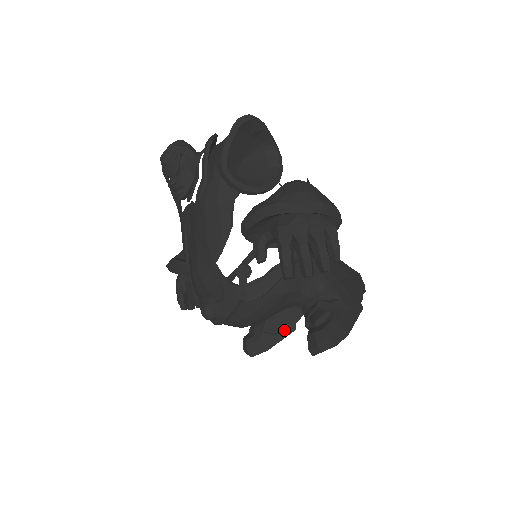
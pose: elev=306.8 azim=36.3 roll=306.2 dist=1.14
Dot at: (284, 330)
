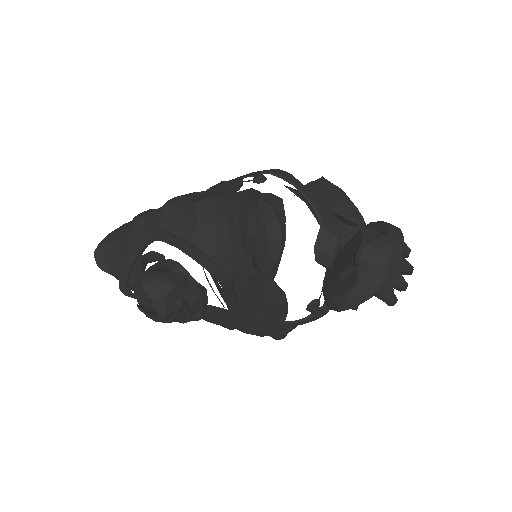
Dot at: occluded
